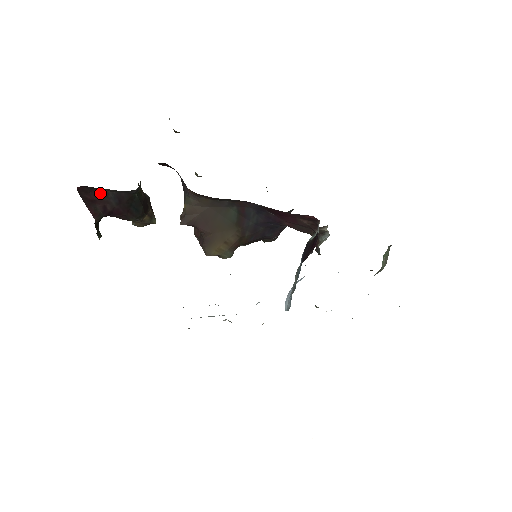
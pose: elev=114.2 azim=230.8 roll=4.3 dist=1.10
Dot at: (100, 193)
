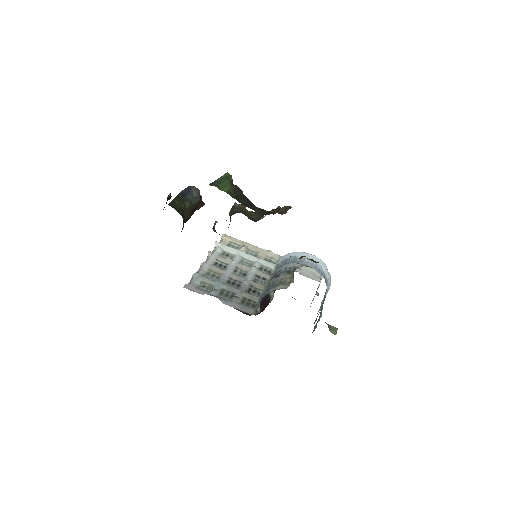
Dot at: occluded
